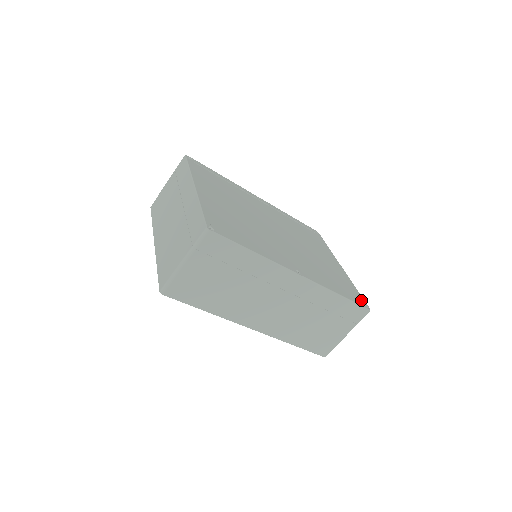
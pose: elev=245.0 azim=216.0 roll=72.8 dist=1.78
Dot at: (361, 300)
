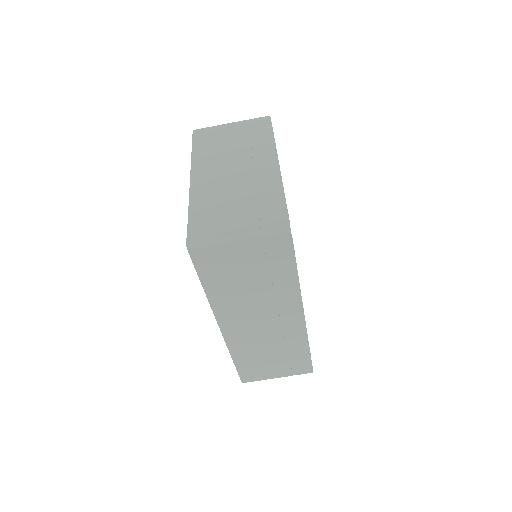
Dot at: occluded
